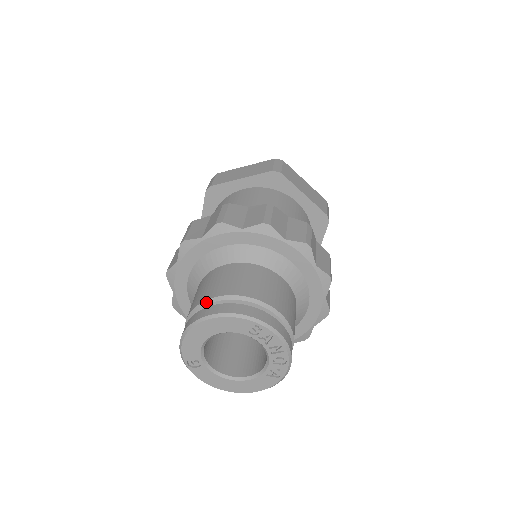
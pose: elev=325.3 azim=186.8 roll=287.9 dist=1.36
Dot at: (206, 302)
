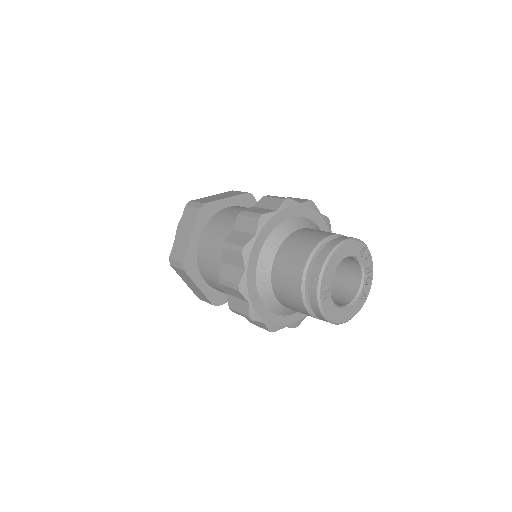
Dot at: (323, 241)
